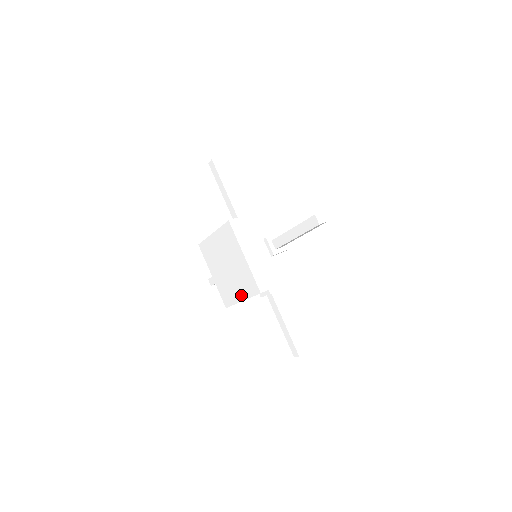
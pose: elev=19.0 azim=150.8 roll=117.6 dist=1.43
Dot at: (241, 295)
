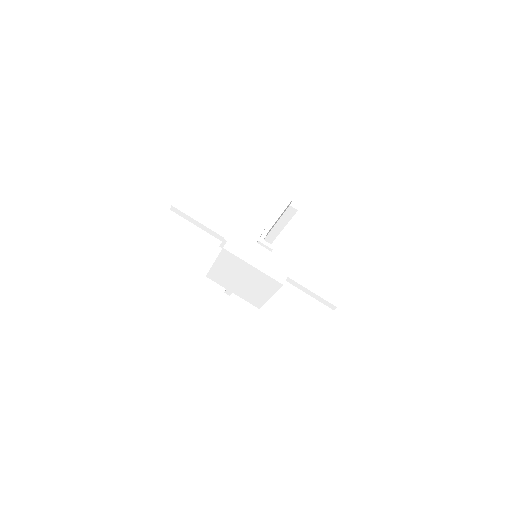
Dot at: (267, 294)
